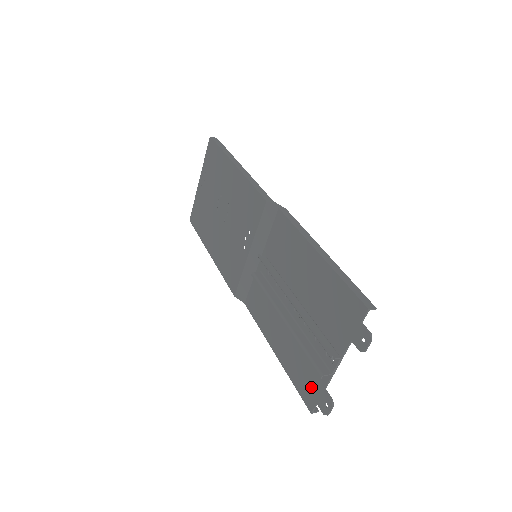
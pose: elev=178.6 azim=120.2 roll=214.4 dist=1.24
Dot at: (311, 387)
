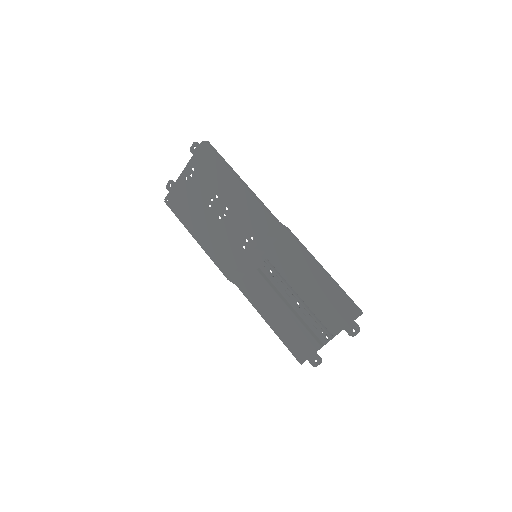
Dot at: (303, 350)
